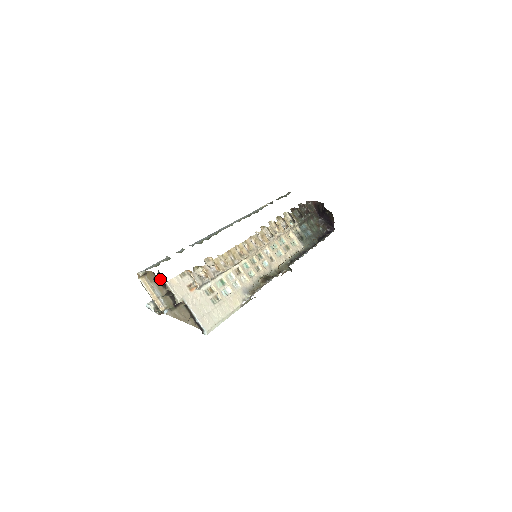
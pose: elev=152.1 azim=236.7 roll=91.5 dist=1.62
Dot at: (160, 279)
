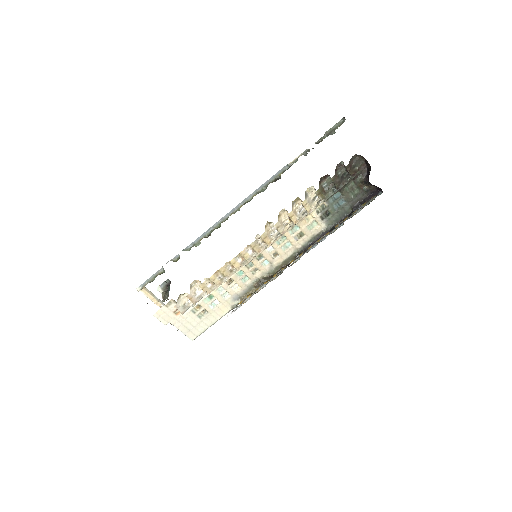
Dot at: occluded
